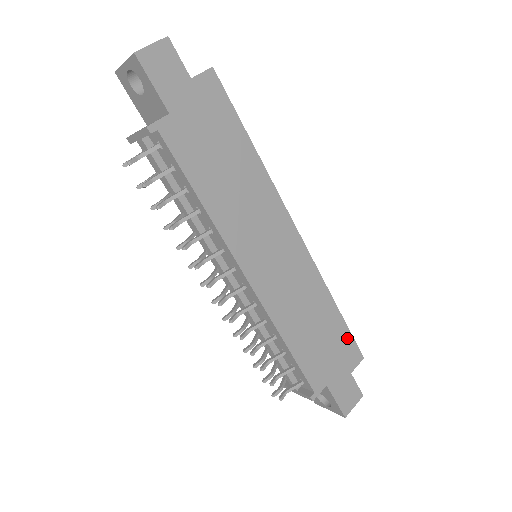
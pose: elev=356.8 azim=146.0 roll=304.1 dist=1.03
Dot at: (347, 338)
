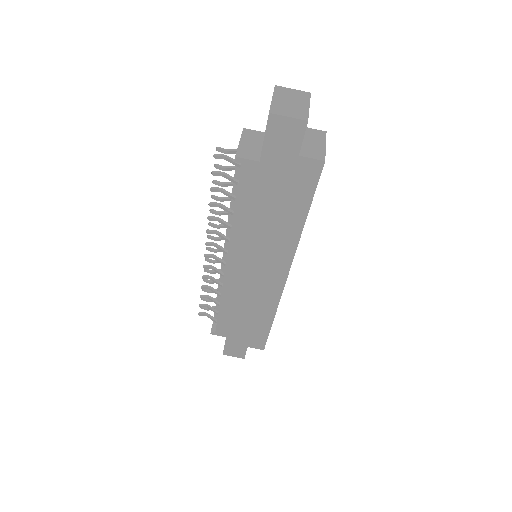
Dot at: (263, 336)
